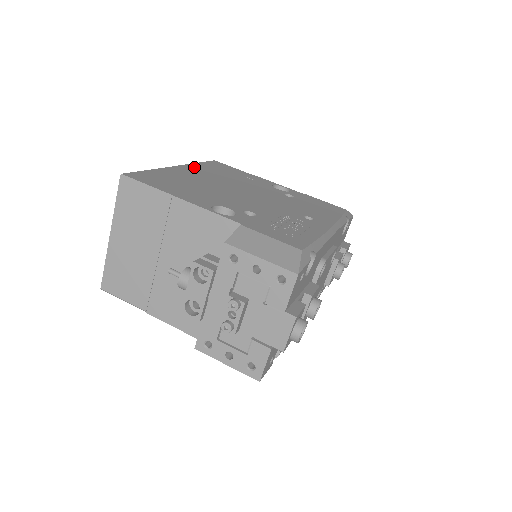
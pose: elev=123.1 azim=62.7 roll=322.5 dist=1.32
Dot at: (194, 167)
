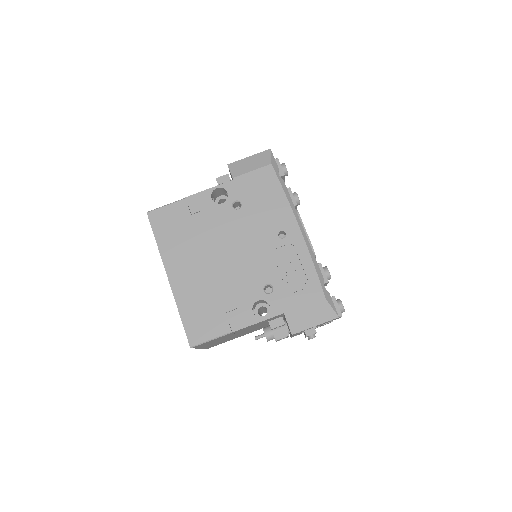
Dot at: (169, 259)
